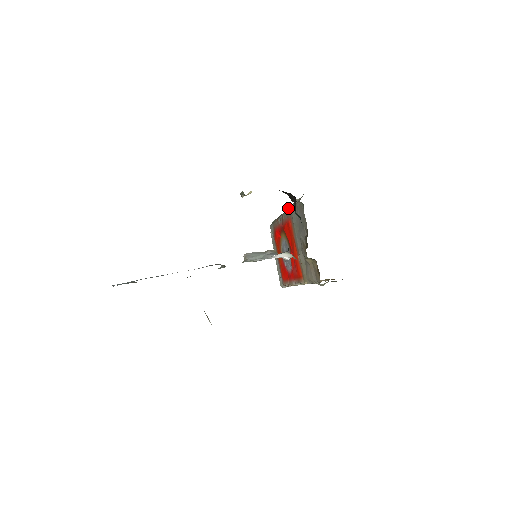
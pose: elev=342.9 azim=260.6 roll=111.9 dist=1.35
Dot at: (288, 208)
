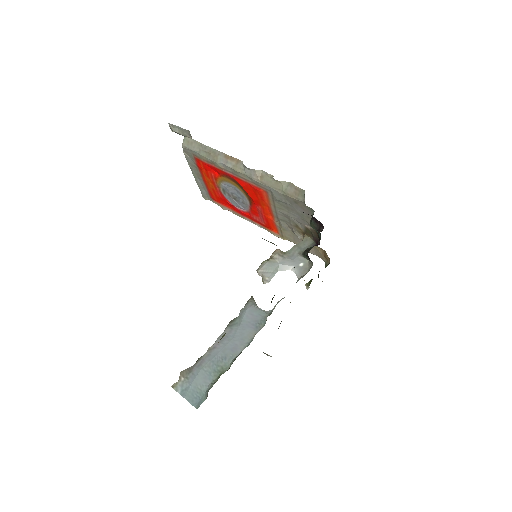
Dot at: (254, 175)
